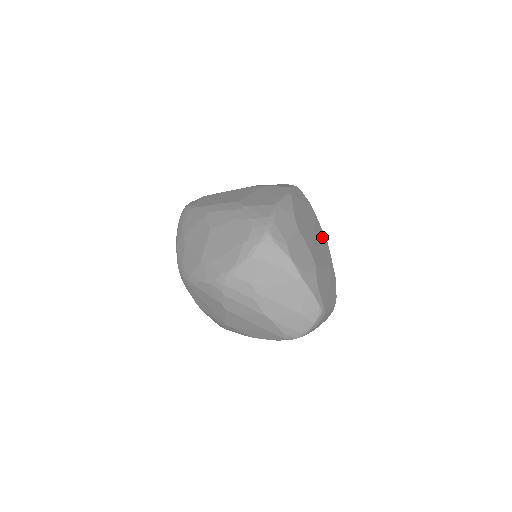
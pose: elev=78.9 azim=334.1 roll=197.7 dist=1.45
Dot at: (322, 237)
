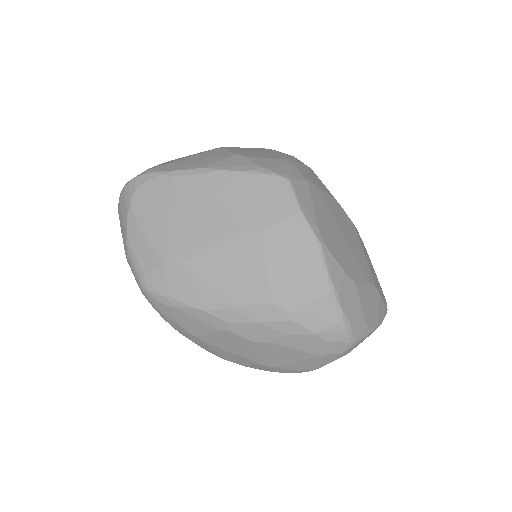
Dot at: (336, 209)
